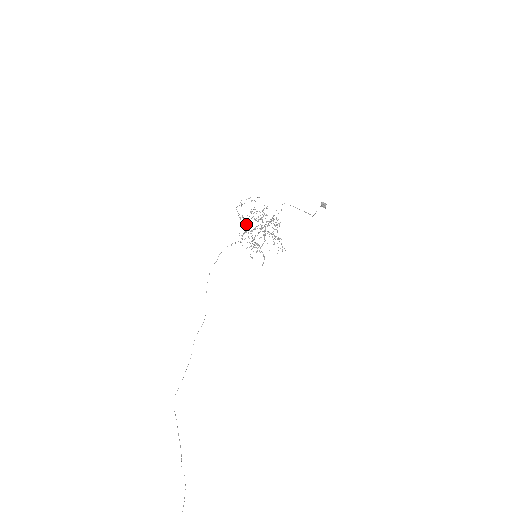
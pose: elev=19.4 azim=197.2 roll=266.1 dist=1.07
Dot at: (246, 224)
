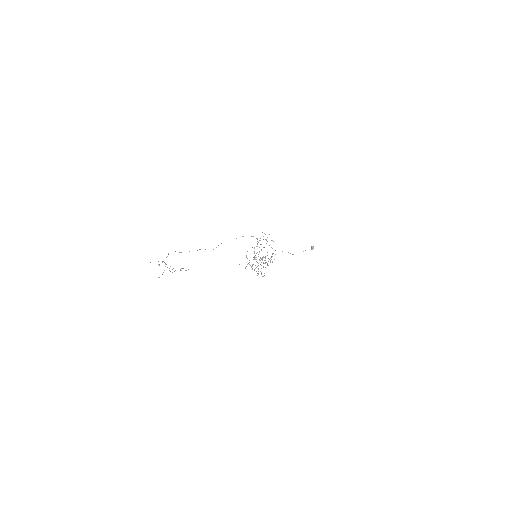
Dot at: (257, 246)
